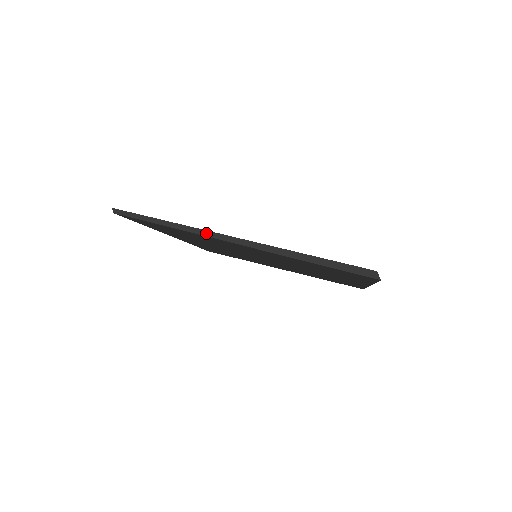
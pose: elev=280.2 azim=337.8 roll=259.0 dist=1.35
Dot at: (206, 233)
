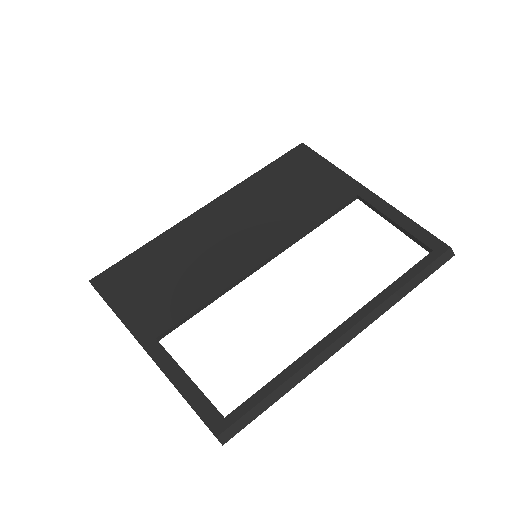
Dot at: (127, 328)
